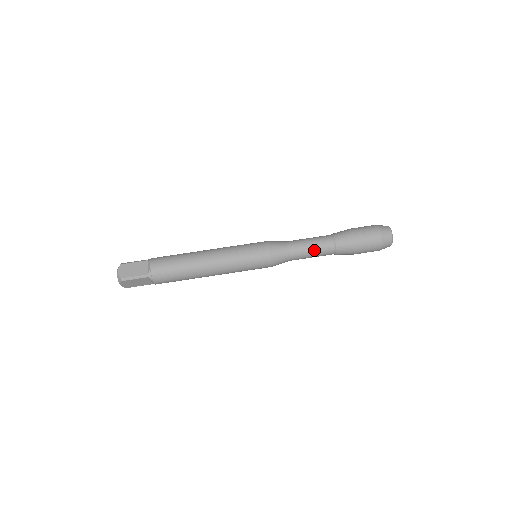
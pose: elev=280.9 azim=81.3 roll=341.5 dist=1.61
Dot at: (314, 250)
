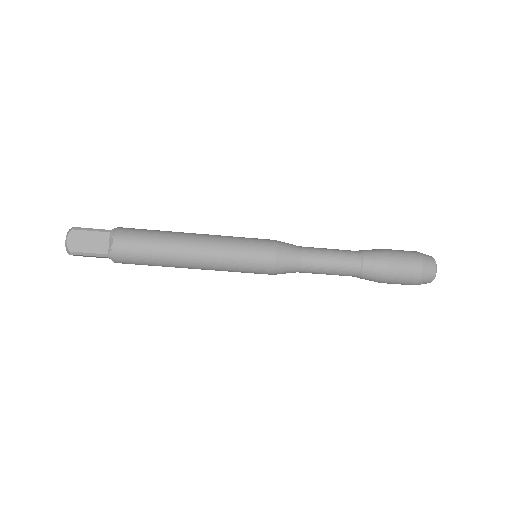
Dot at: (332, 271)
